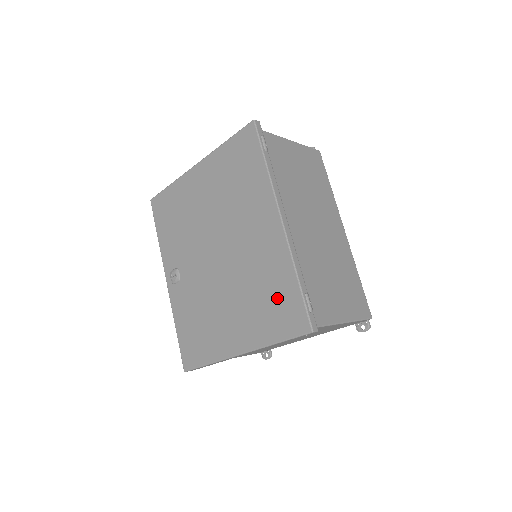
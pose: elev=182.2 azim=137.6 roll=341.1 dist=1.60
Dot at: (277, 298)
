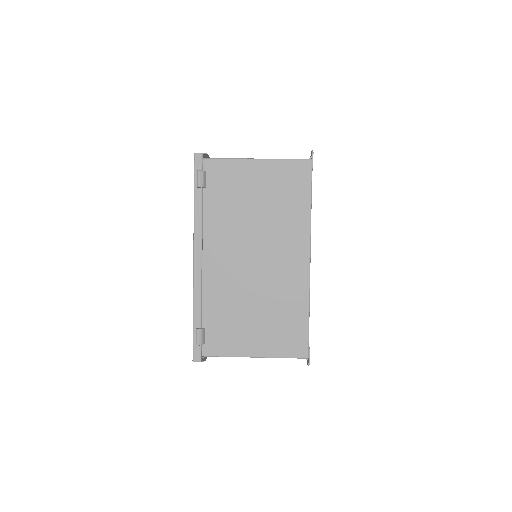
Dot at: occluded
